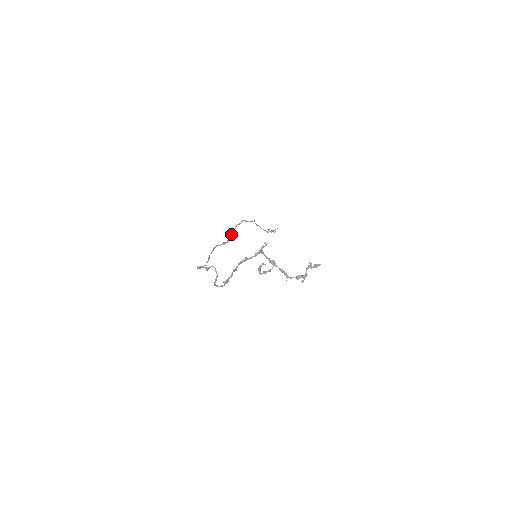
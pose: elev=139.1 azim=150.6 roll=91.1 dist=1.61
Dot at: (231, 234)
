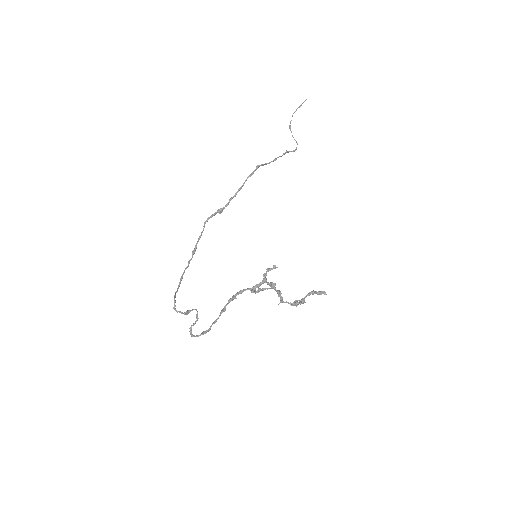
Dot at: (236, 194)
